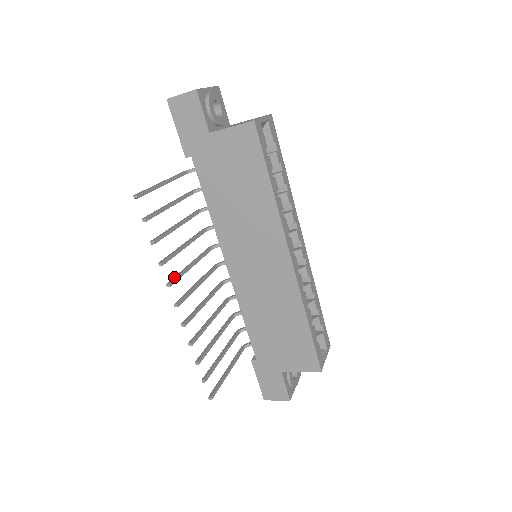
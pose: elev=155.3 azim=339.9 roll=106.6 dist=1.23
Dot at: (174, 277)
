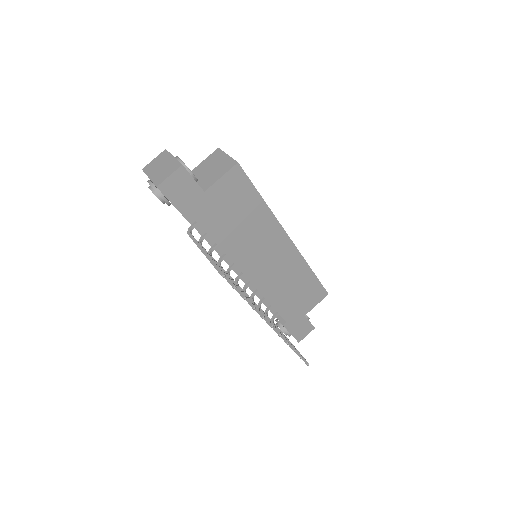
Dot at: (256, 310)
